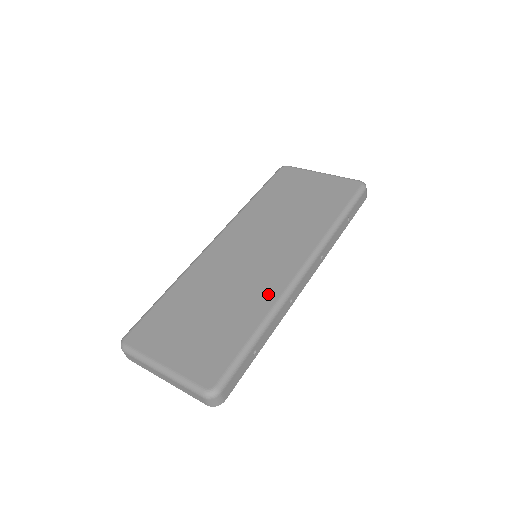
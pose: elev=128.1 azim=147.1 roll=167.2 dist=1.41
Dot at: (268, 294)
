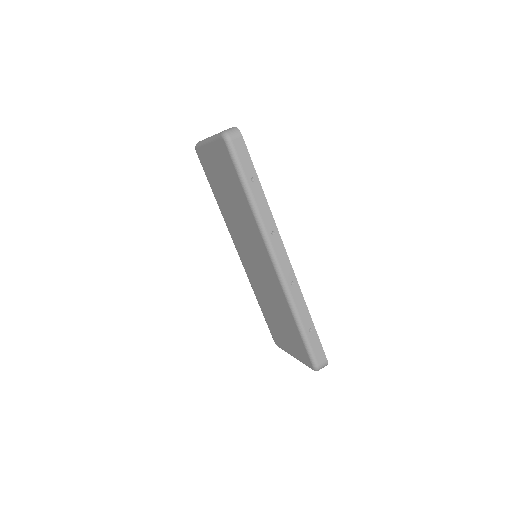
Dot at: (279, 293)
